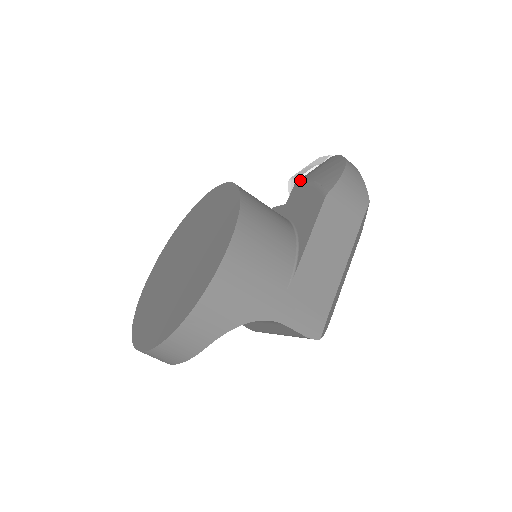
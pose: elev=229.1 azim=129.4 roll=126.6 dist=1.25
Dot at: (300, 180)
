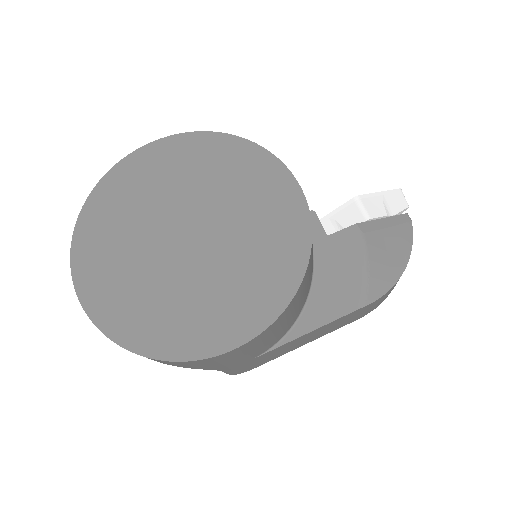
Dot at: (362, 230)
